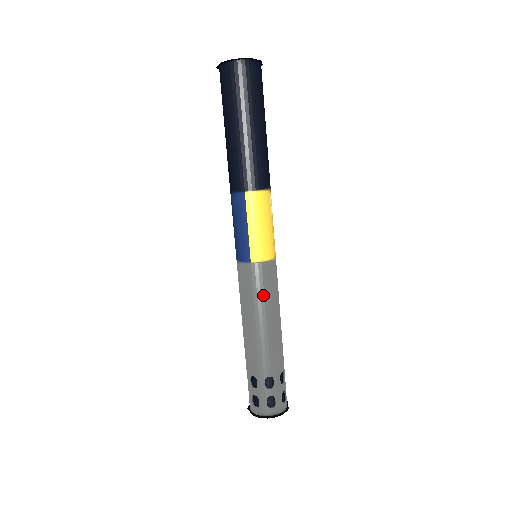
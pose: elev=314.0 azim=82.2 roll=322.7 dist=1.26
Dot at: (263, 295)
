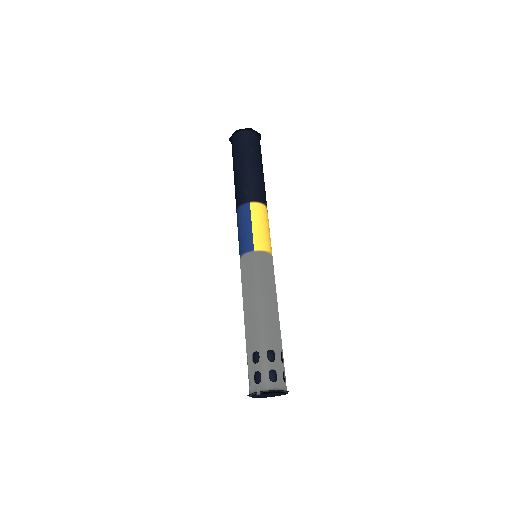
Dot at: (264, 276)
